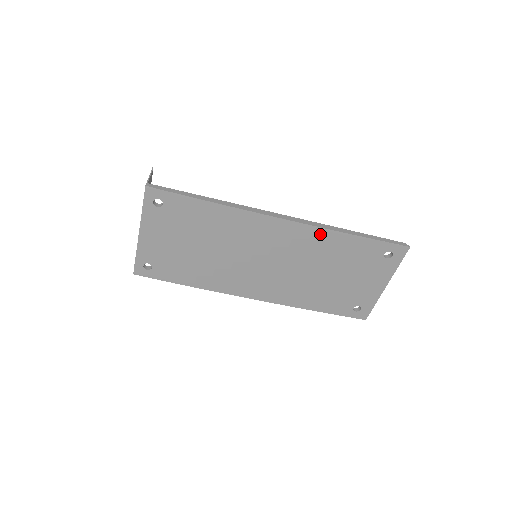
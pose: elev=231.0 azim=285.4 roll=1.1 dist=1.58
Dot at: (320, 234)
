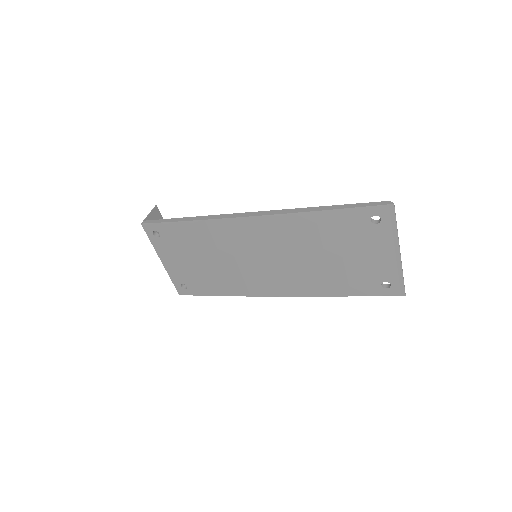
Dot at: (291, 220)
